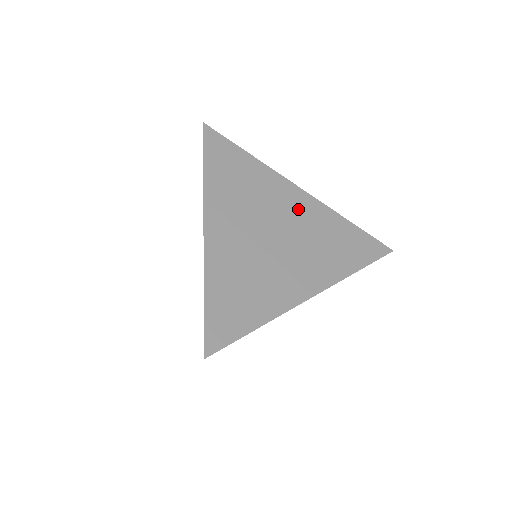
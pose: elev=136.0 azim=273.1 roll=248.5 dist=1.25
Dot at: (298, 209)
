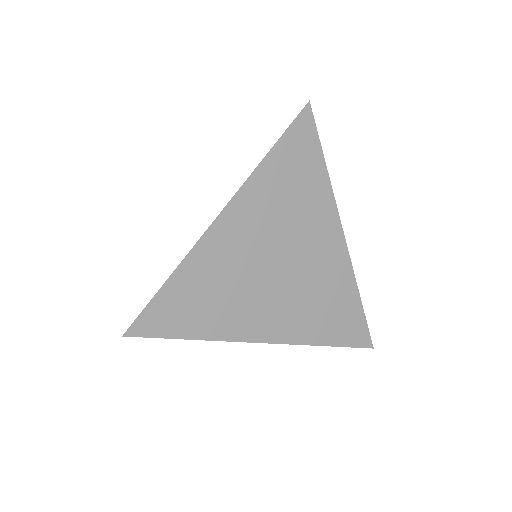
Dot at: (323, 254)
